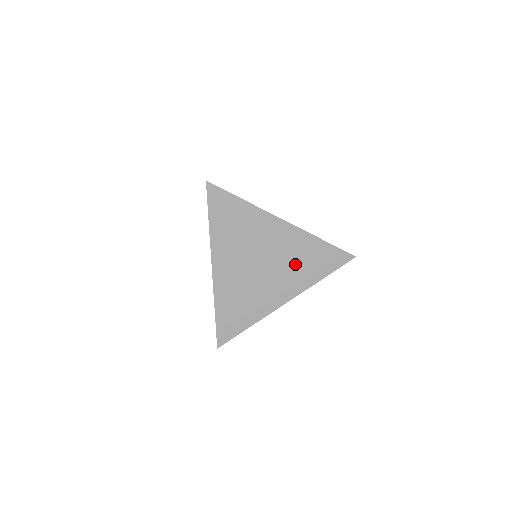
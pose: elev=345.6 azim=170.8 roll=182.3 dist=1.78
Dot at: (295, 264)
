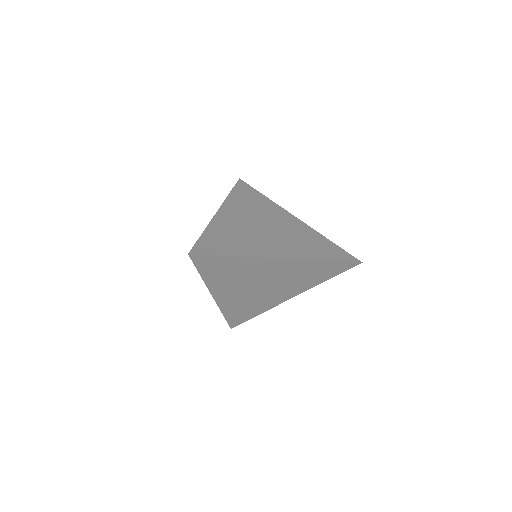
Dot at: (297, 279)
